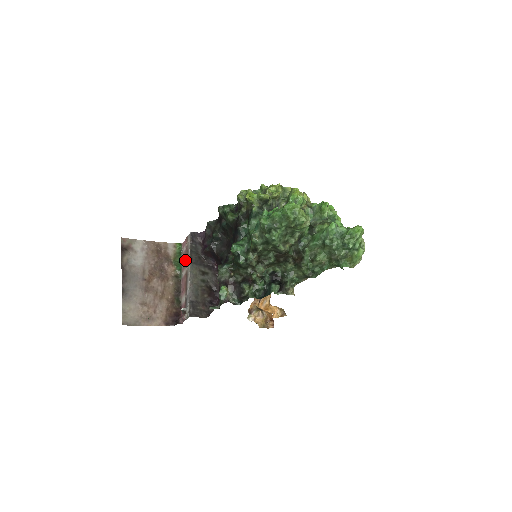
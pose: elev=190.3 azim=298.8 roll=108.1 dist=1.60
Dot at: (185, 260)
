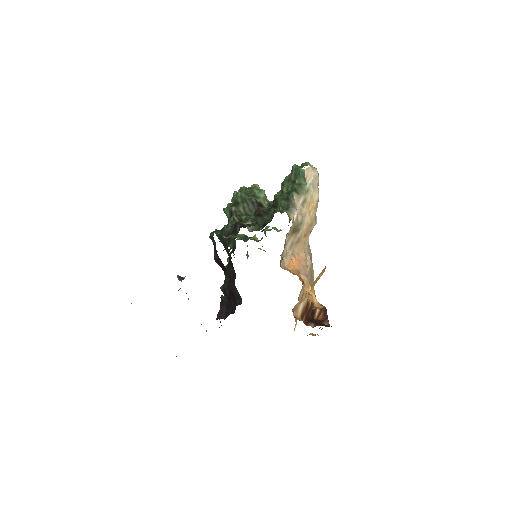
Dot at: occluded
